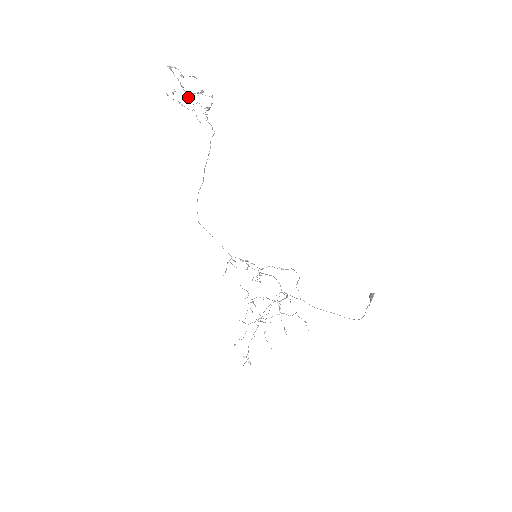
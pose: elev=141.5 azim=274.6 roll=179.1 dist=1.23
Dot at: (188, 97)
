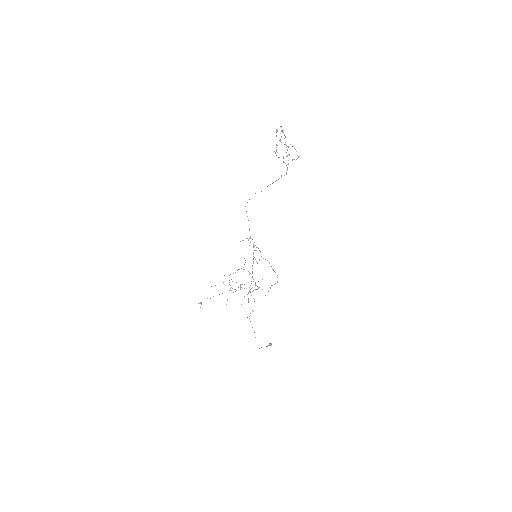
Dot at: (277, 152)
